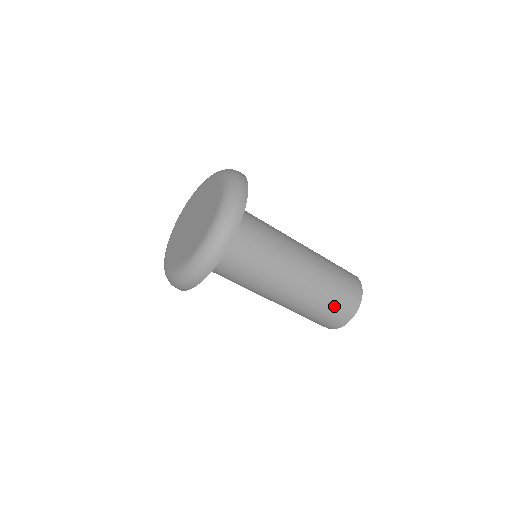
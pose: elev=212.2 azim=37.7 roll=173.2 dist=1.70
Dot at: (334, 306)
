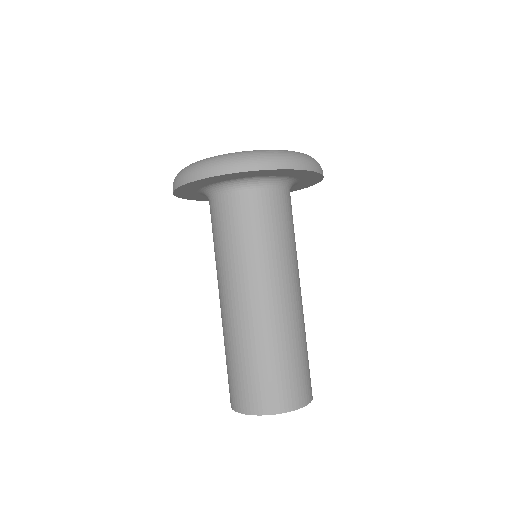
Dot at: (293, 370)
